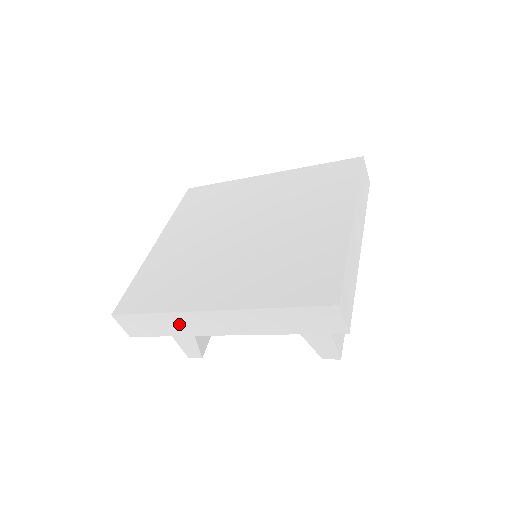
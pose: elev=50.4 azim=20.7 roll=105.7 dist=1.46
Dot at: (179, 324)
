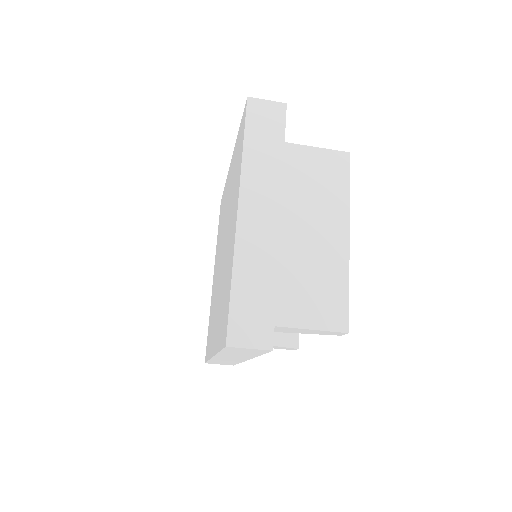
Dot at: occluded
